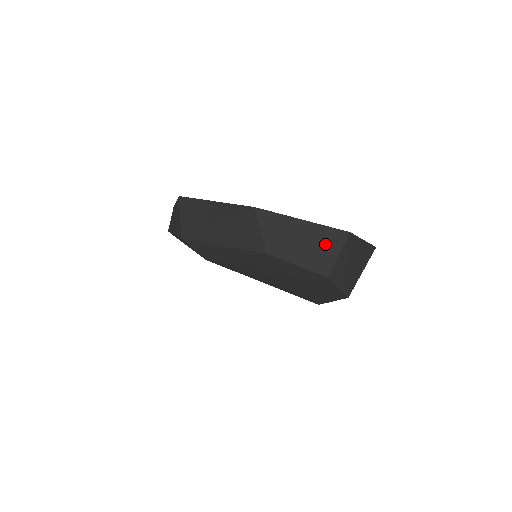
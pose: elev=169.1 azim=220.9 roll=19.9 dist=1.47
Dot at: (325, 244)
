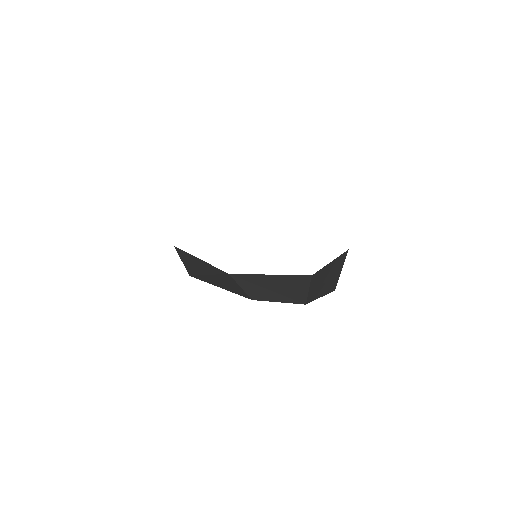
Dot at: (295, 286)
